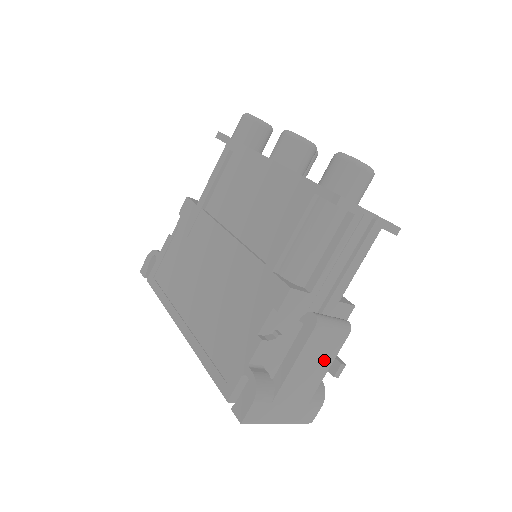
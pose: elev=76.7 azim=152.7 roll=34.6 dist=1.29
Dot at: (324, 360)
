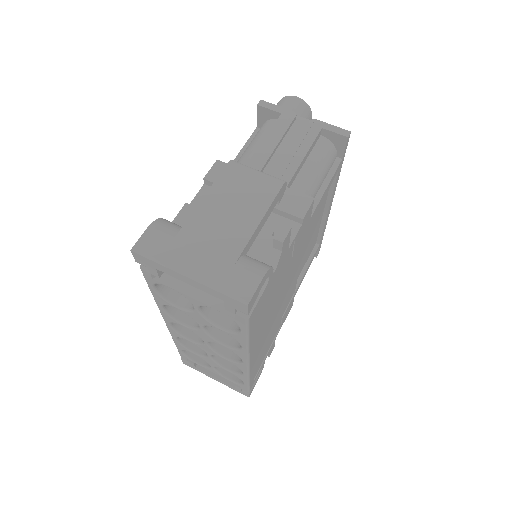
Dot at: (250, 207)
